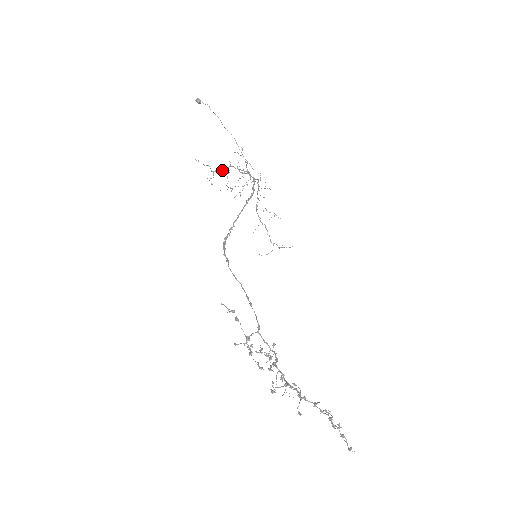
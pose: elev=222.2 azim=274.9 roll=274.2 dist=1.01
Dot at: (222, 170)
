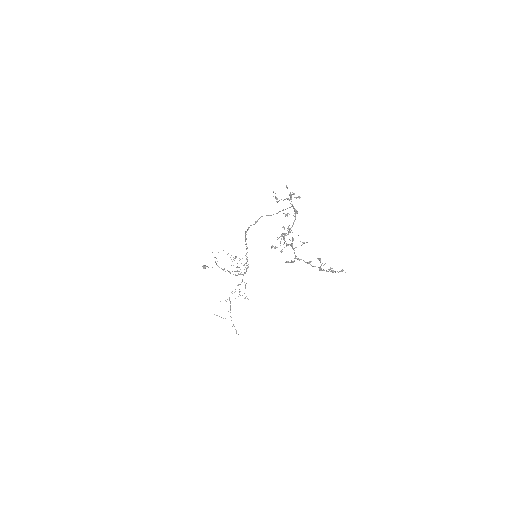
Dot at: occluded
